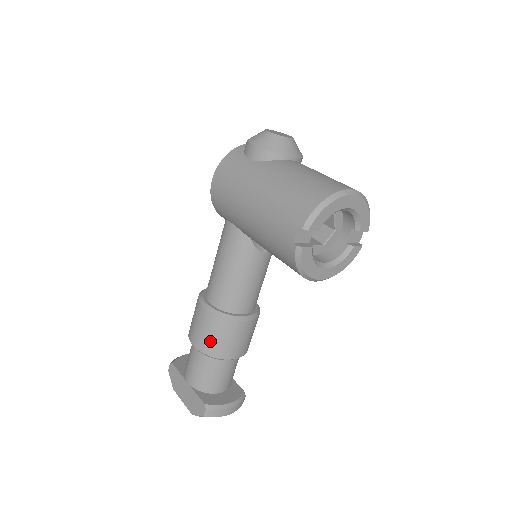
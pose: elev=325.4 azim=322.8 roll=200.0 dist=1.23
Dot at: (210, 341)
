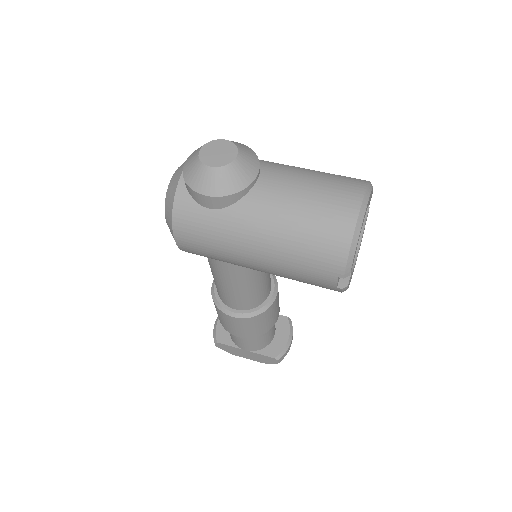
Dot at: (255, 330)
